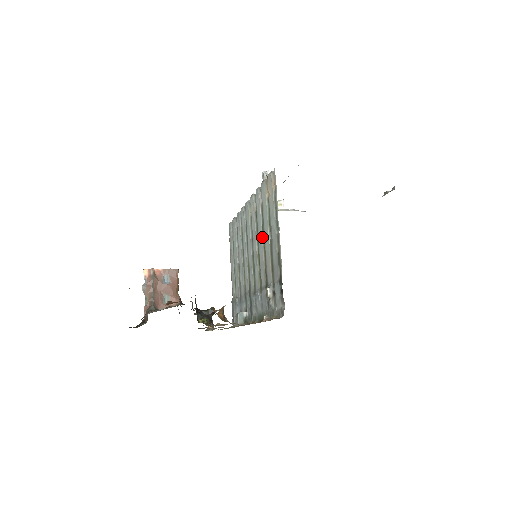
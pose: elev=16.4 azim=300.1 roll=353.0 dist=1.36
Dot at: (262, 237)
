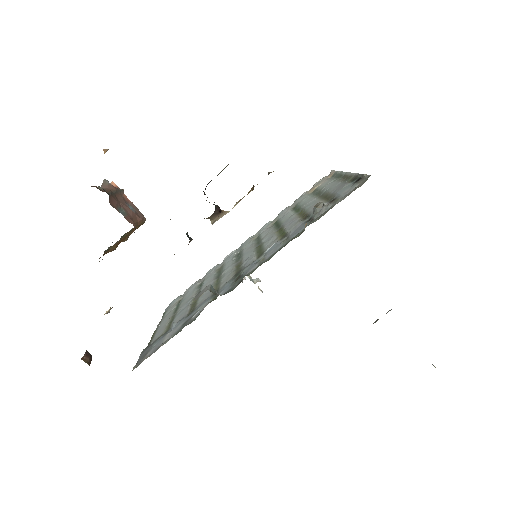
Dot at: (294, 213)
